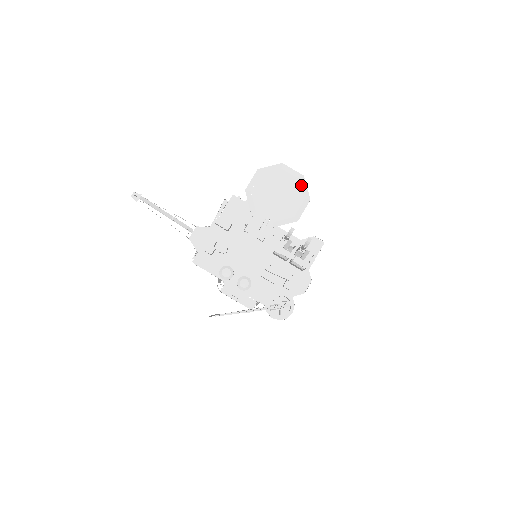
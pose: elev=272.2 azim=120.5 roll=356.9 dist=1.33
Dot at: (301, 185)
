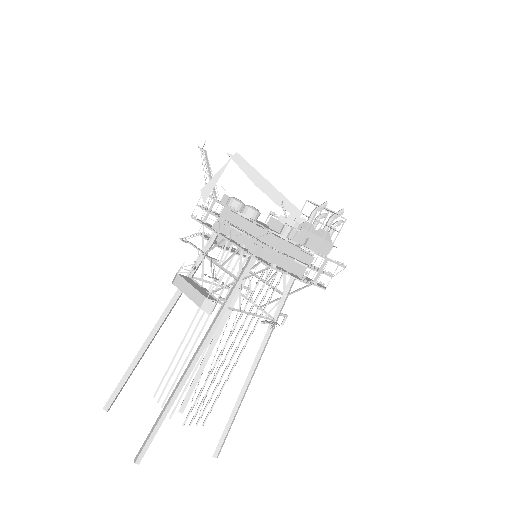
Dot at: occluded
